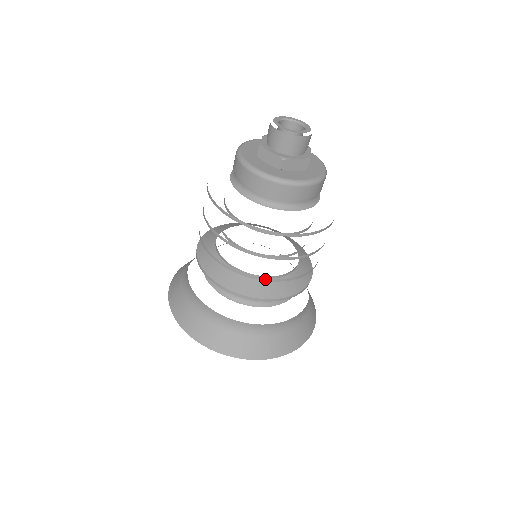
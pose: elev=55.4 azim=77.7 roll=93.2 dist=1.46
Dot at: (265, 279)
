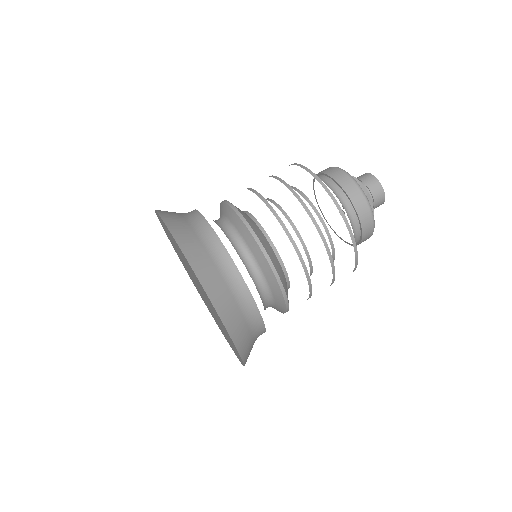
Dot at: (298, 252)
